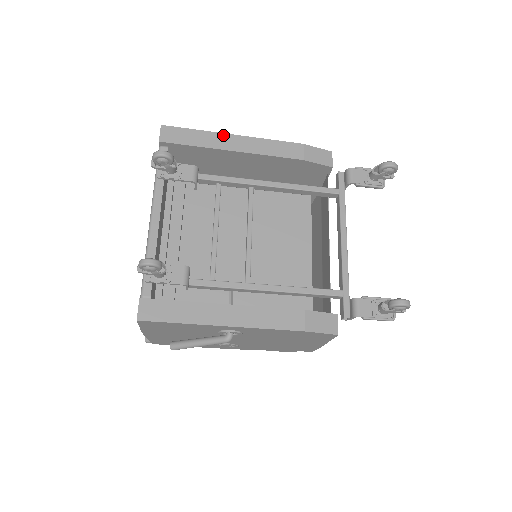
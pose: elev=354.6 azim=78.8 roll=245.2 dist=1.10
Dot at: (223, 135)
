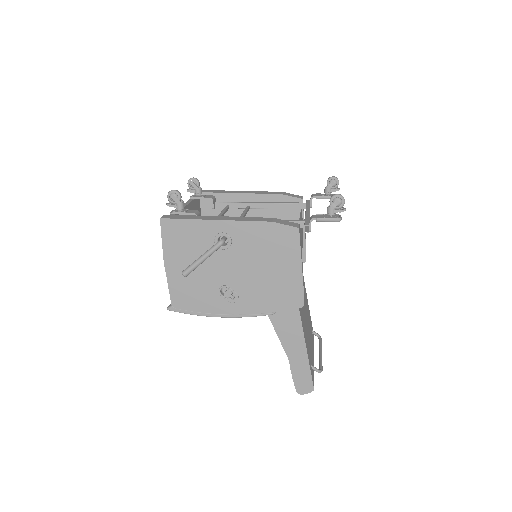
Dot at: (233, 191)
